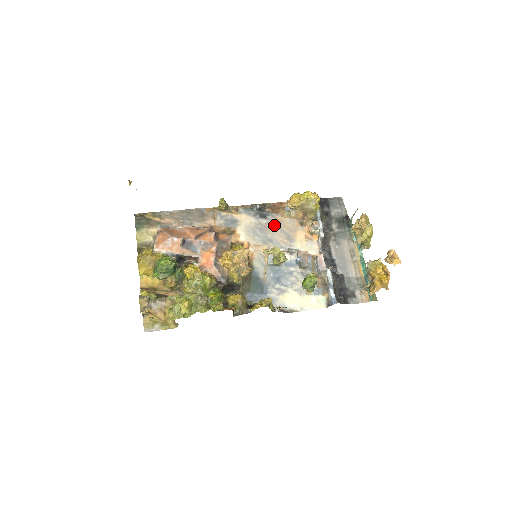
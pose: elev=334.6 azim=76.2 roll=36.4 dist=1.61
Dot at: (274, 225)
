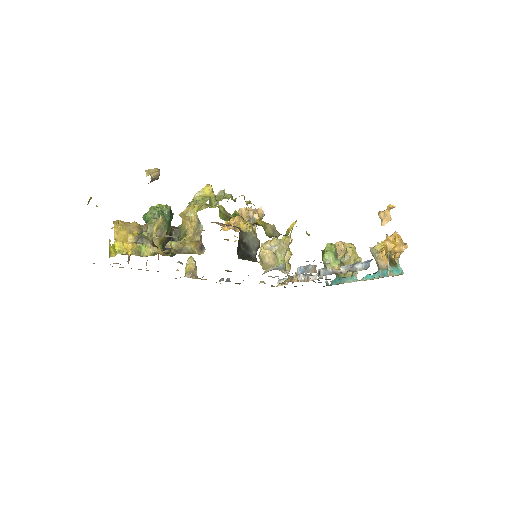
Dot at: occluded
